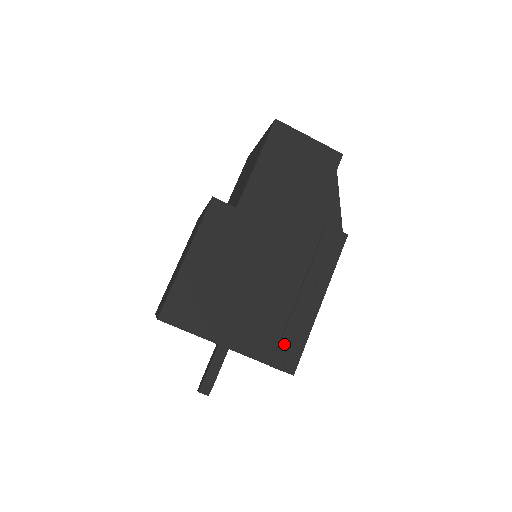
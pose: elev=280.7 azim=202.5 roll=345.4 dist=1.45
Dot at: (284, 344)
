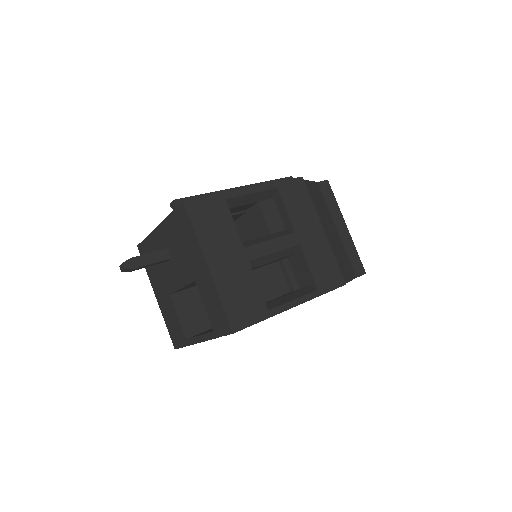
Dot at: occluded
